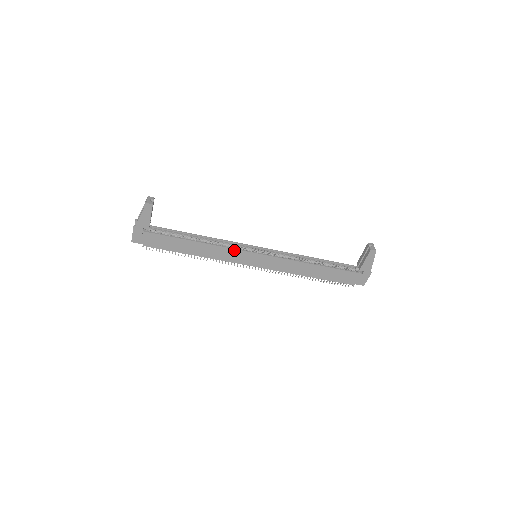
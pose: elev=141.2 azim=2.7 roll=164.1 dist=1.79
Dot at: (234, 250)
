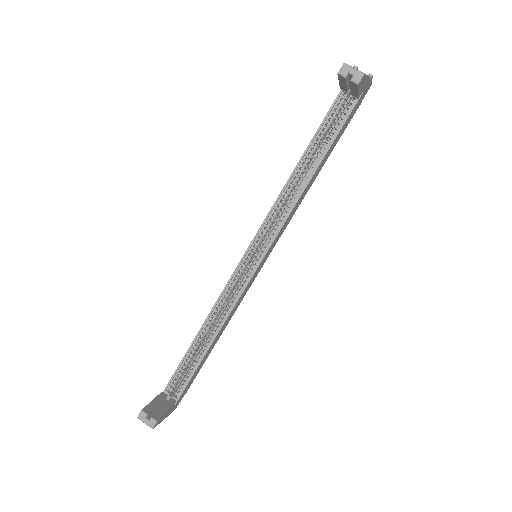
Dot at: (241, 295)
